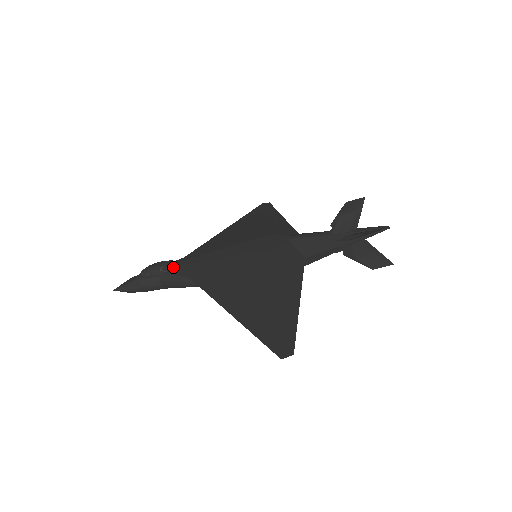
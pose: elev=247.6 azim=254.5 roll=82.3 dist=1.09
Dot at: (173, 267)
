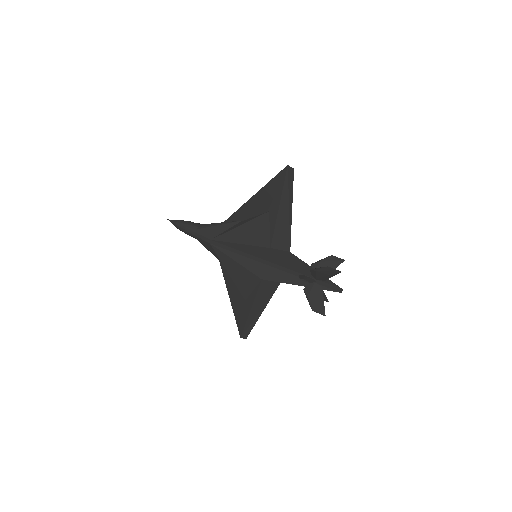
Dot at: occluded
